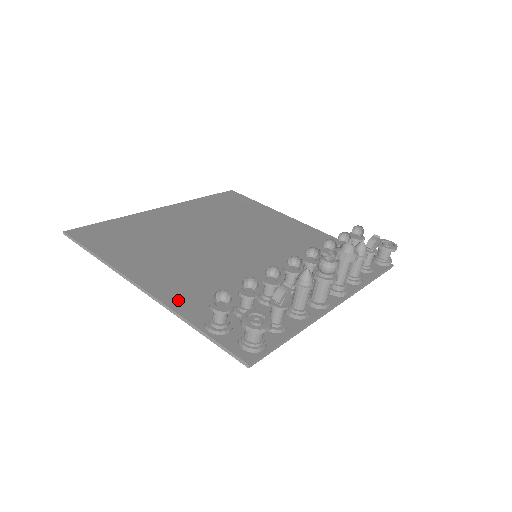
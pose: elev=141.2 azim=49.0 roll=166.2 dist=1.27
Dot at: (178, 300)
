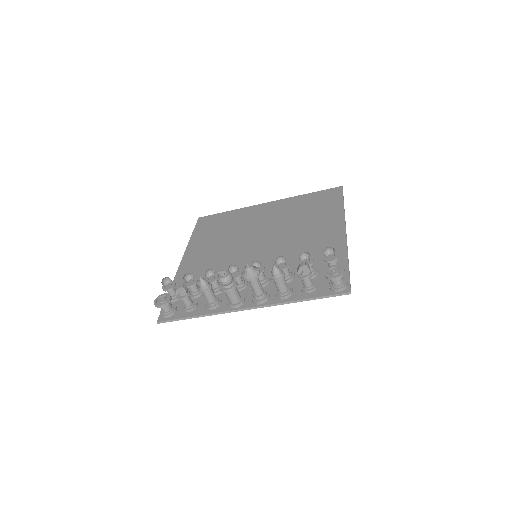
Dot at: (182, 275)
